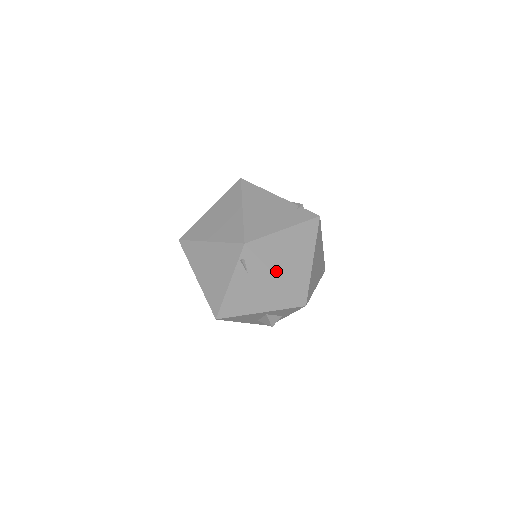
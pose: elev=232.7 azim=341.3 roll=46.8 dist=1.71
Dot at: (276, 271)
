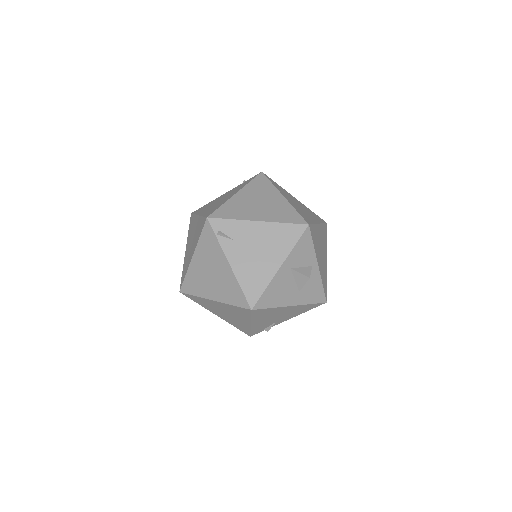
Dot at: (254, 219)
